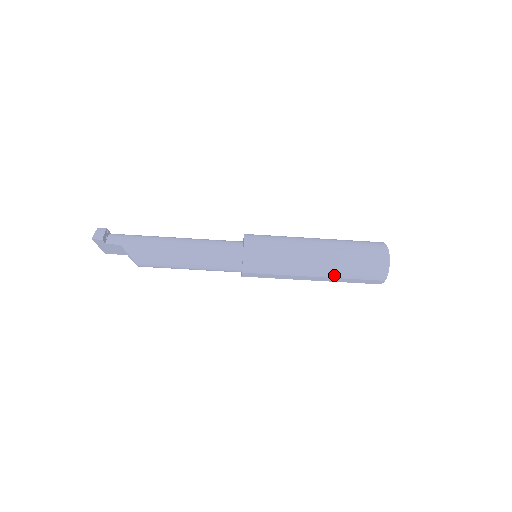
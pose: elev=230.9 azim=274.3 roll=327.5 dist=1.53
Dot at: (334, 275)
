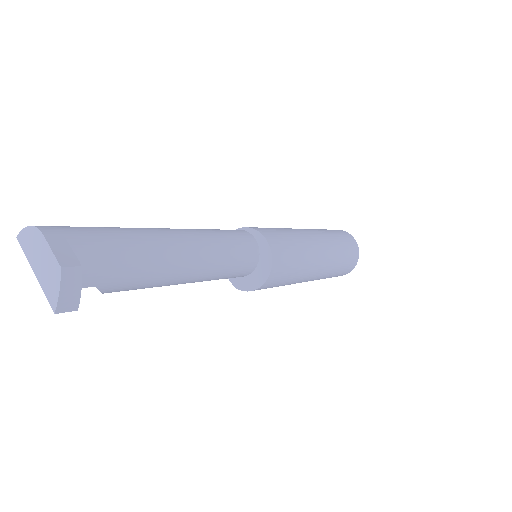
Dot at: occluded
